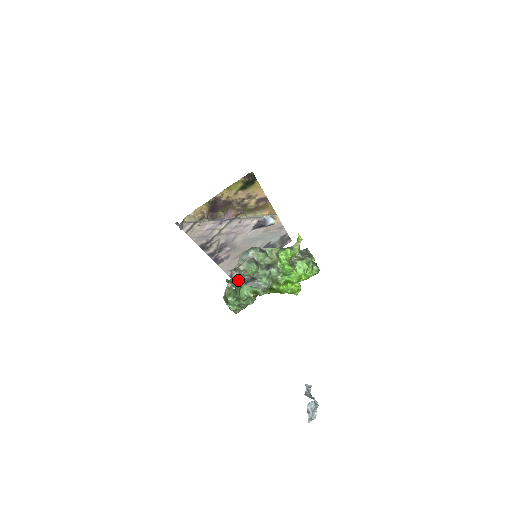
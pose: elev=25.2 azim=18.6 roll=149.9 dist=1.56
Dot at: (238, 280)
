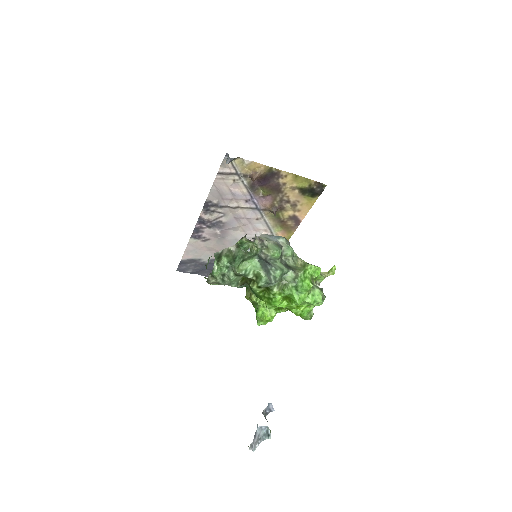
Dot at: occluded
